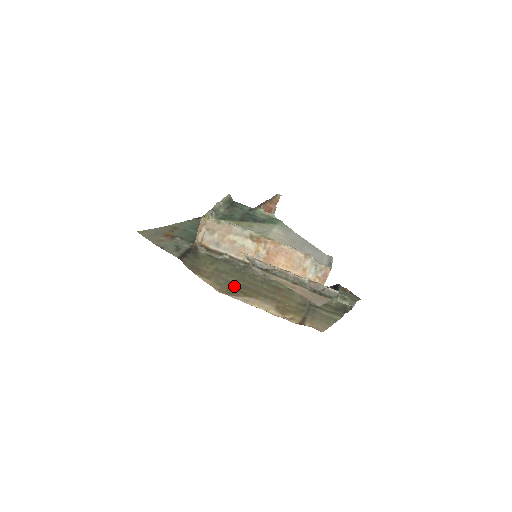
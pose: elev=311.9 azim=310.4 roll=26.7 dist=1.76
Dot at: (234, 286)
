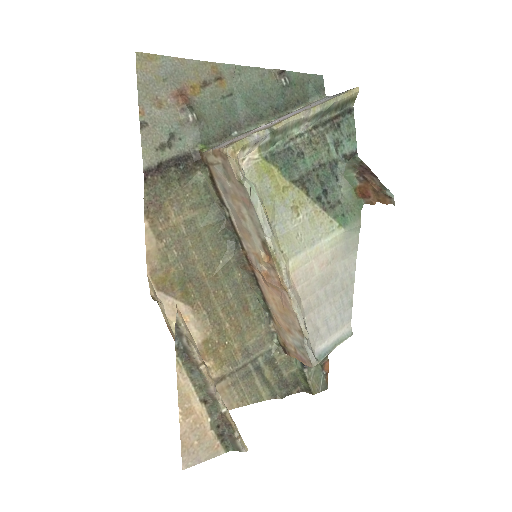
Dot at: (184, 272)
